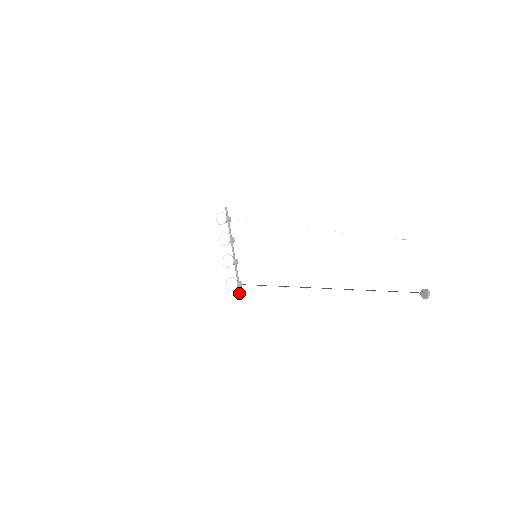
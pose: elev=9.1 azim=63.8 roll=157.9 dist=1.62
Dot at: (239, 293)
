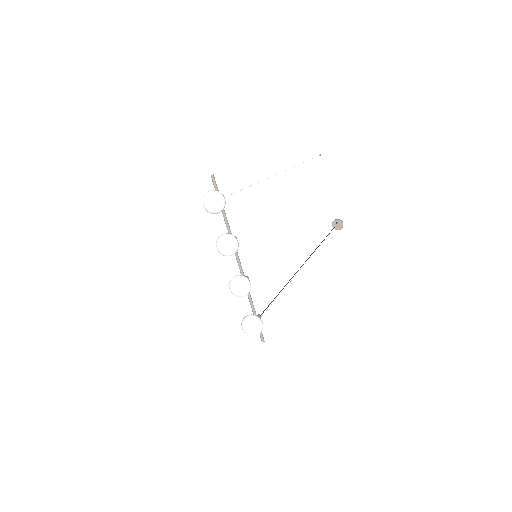
Dot at: (261, 335)
